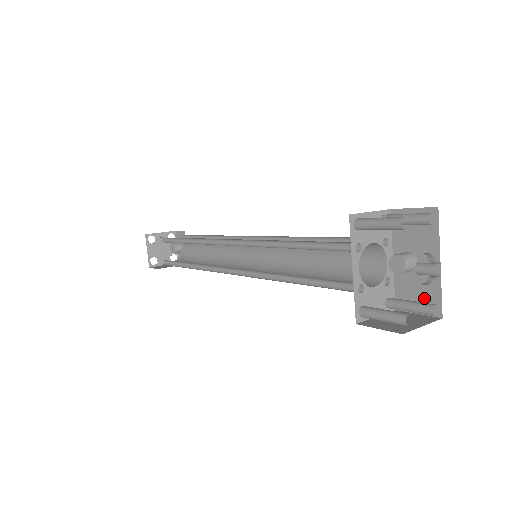
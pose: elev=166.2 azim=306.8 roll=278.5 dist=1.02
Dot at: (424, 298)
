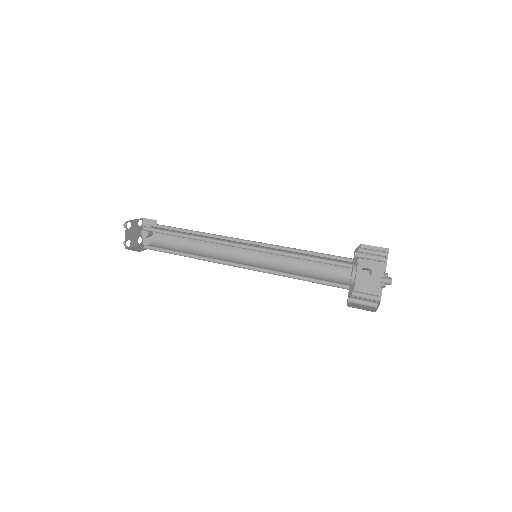
Dot at: (372, 292)
